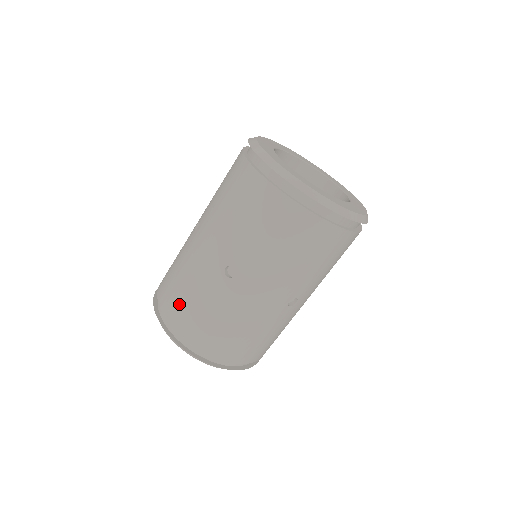
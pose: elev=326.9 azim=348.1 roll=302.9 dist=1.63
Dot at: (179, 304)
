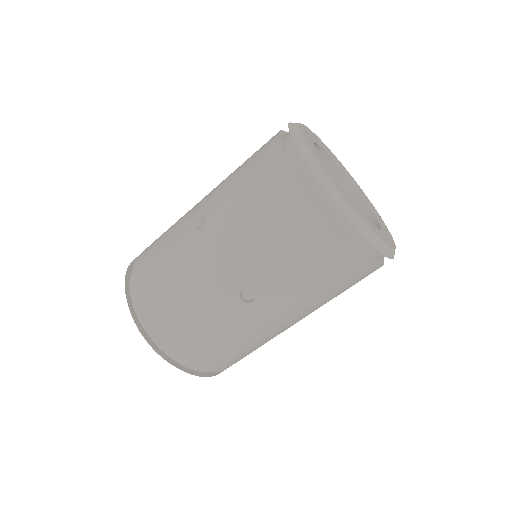
Dot at: (151, 248)
